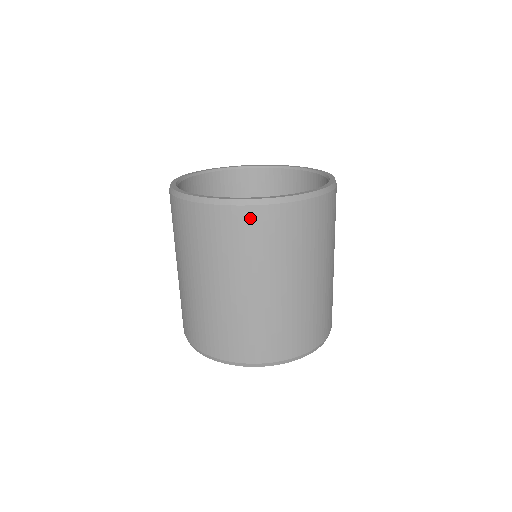
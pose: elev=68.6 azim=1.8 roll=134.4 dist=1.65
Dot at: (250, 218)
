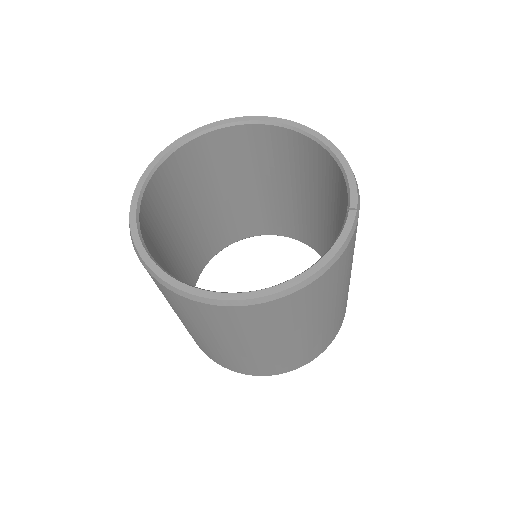
Dot at: occluded
